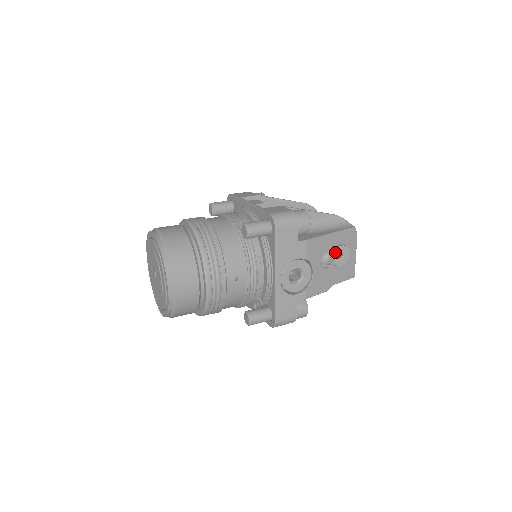
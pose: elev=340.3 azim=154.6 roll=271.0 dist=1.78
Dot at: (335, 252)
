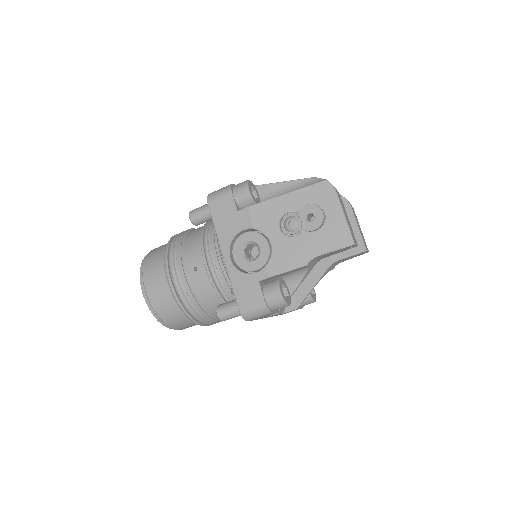
Dot at: (300, 215)
